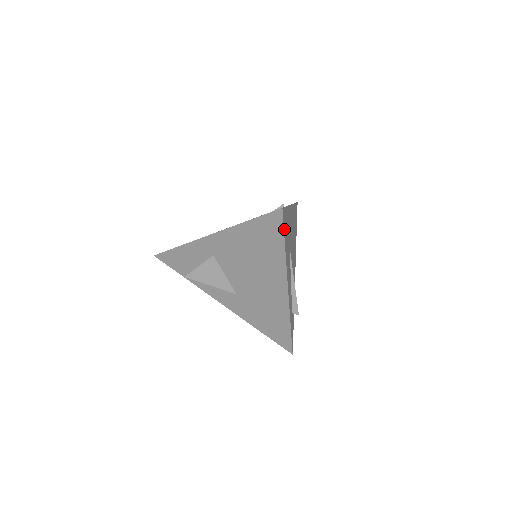
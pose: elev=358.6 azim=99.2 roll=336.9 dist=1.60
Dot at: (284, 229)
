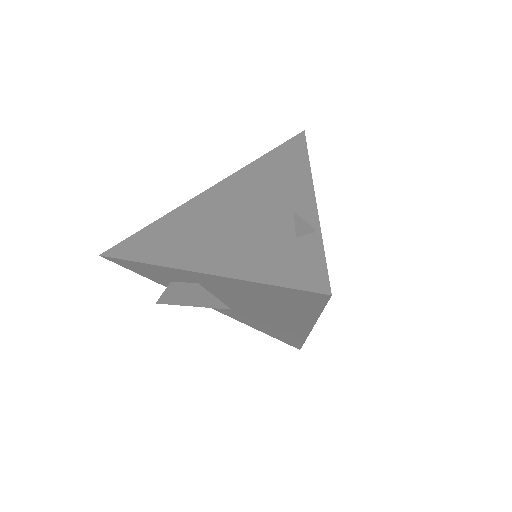
Dot at: occluded
